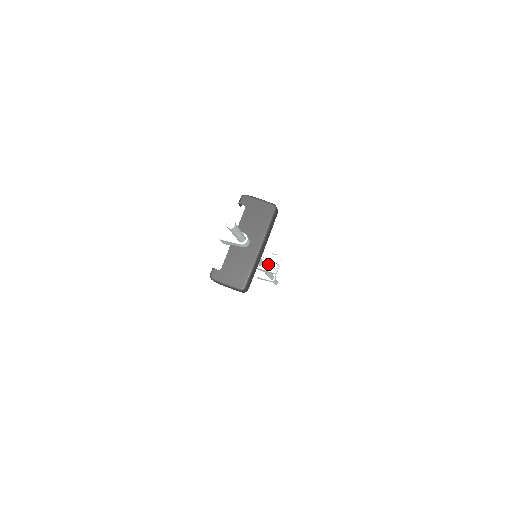
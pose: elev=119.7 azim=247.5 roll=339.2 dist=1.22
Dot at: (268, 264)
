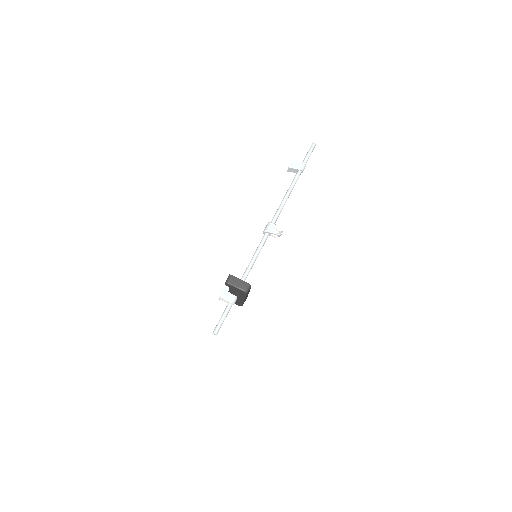
Dot at: (272, 236)
